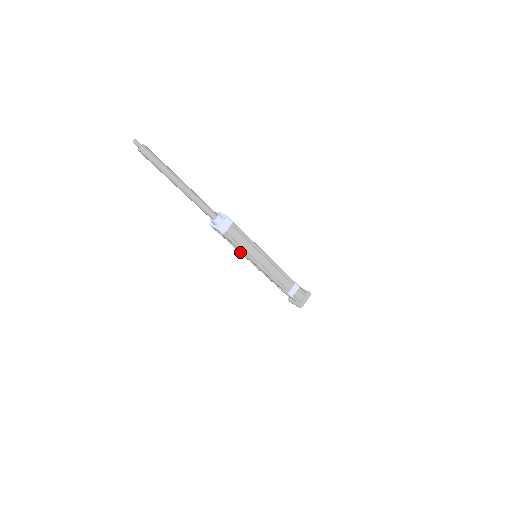
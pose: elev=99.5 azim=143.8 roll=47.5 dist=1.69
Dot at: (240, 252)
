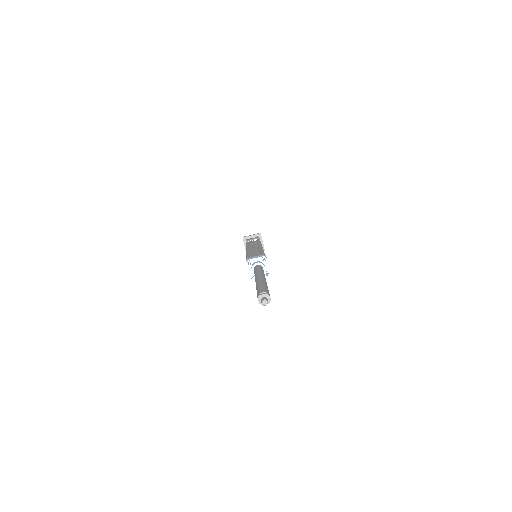
Dot at: occluded
